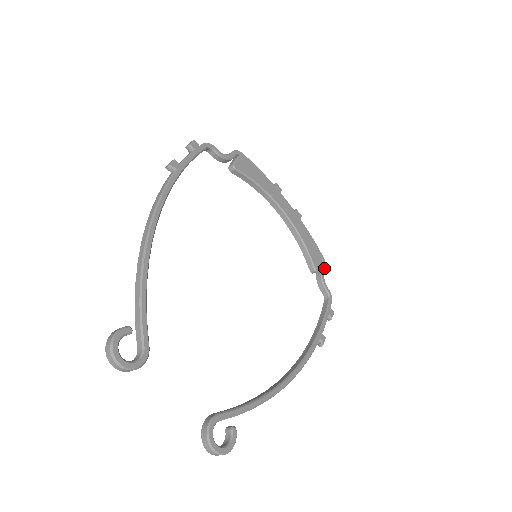
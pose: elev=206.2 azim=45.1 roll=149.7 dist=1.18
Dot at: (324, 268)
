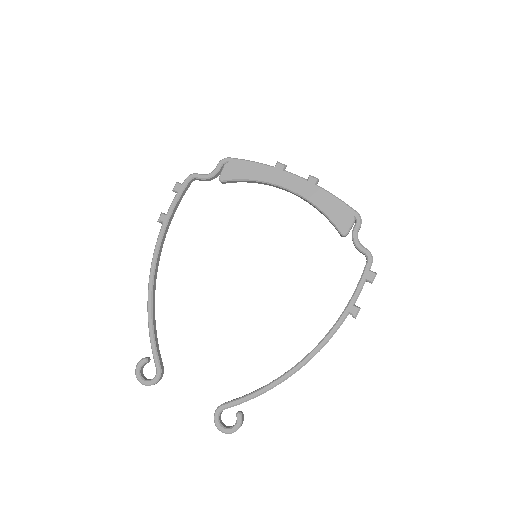
Dot at: (357, 226)
